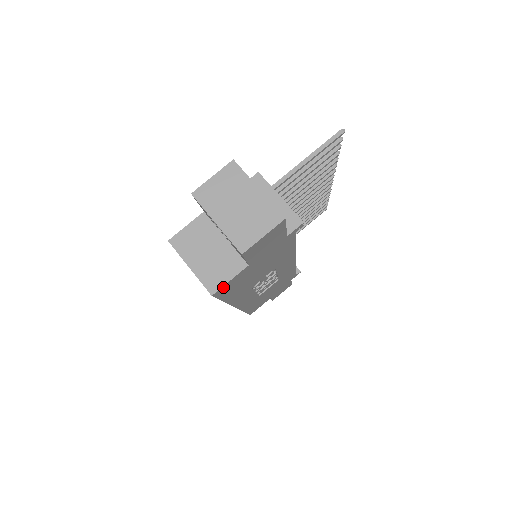
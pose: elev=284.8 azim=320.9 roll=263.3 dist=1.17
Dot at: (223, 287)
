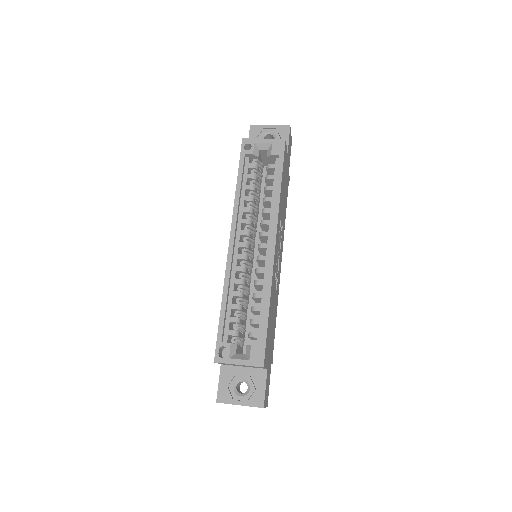
Dot at: (286, 146)
